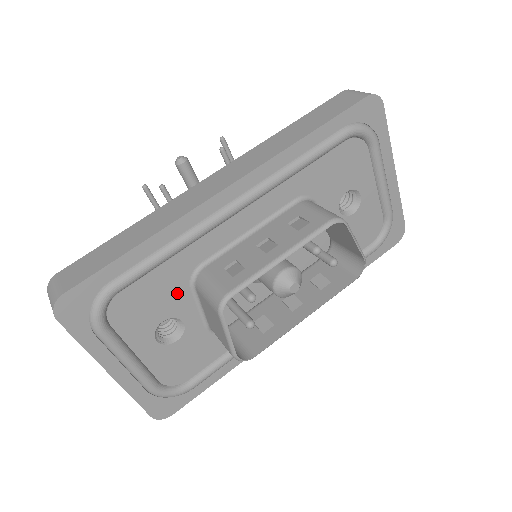
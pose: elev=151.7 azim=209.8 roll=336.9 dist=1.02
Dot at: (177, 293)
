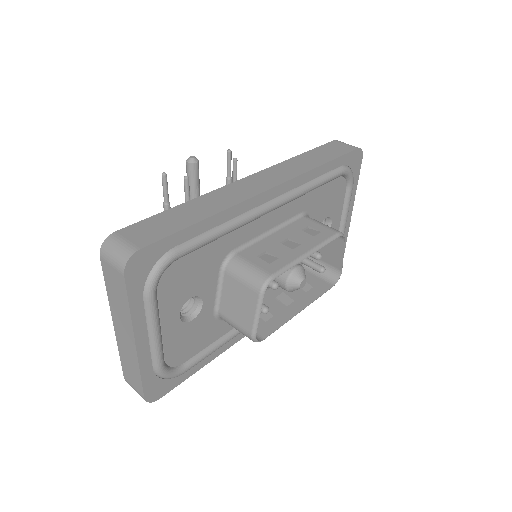
Dot at: (210, 273)
